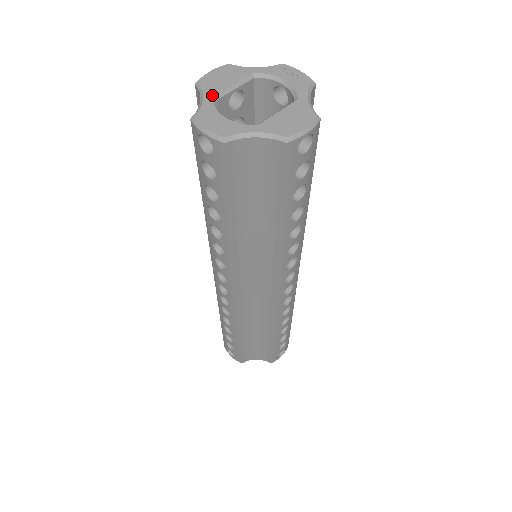
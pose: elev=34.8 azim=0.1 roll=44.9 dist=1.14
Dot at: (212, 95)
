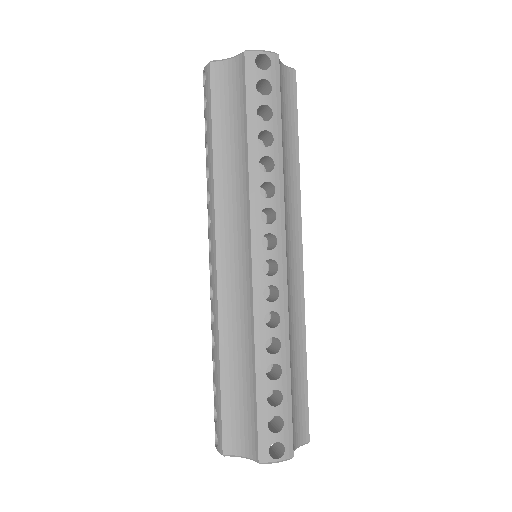
Dot at: occluded
